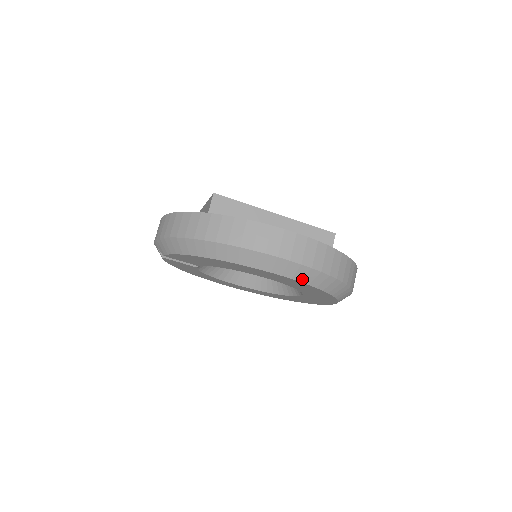
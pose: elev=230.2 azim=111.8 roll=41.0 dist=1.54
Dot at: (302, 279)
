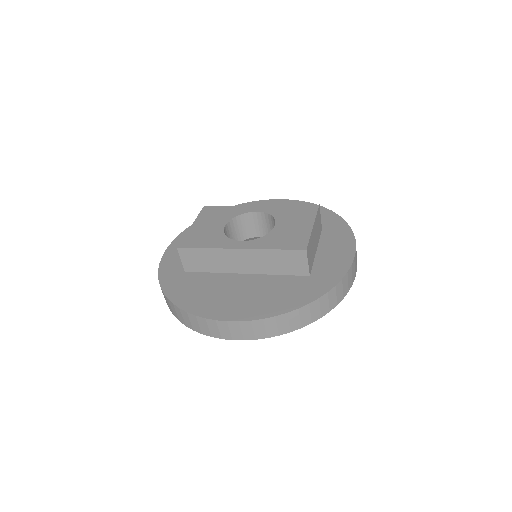
Dot at: occluded
